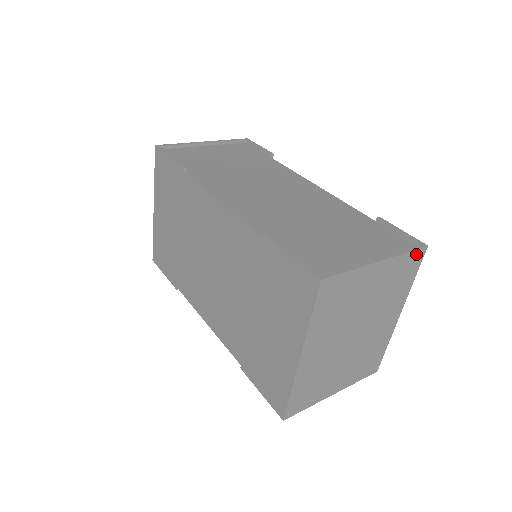
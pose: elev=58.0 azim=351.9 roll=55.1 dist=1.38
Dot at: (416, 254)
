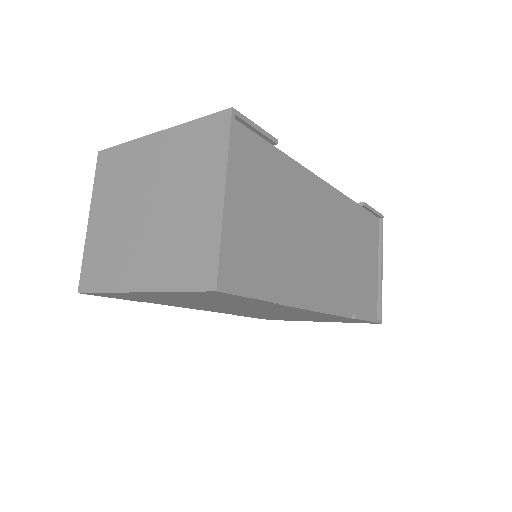
Dot at: (379, 227)
